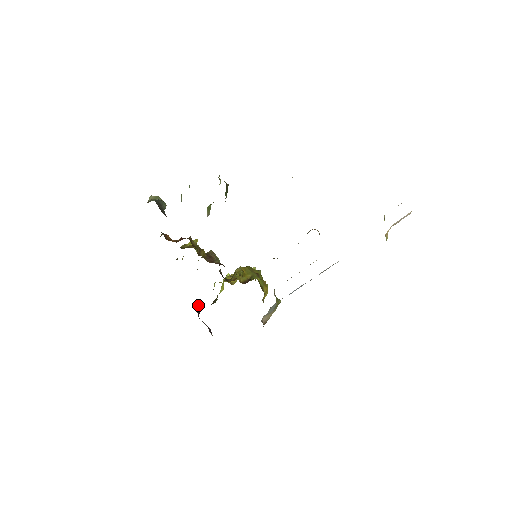
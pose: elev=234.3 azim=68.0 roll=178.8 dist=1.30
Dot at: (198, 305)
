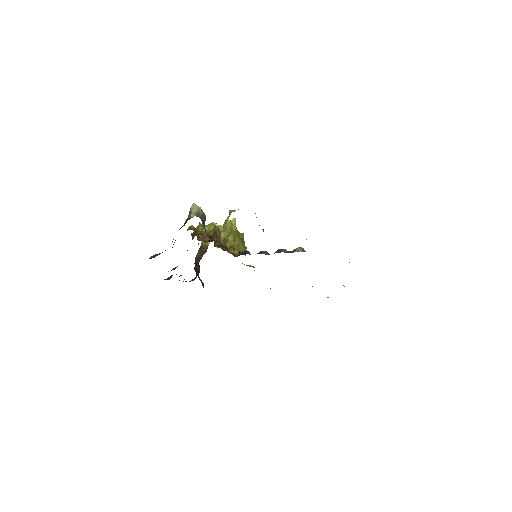
Dot at: (198, 265)
